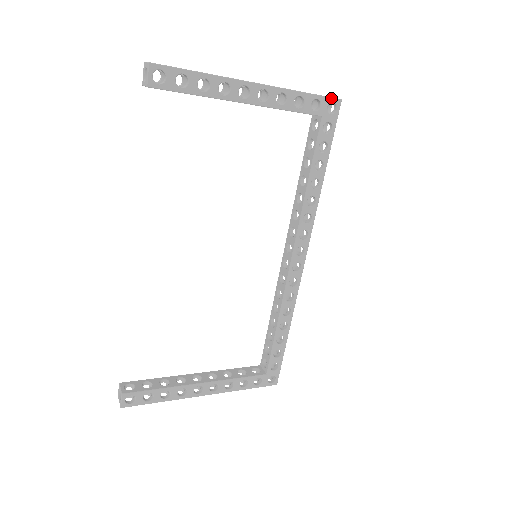
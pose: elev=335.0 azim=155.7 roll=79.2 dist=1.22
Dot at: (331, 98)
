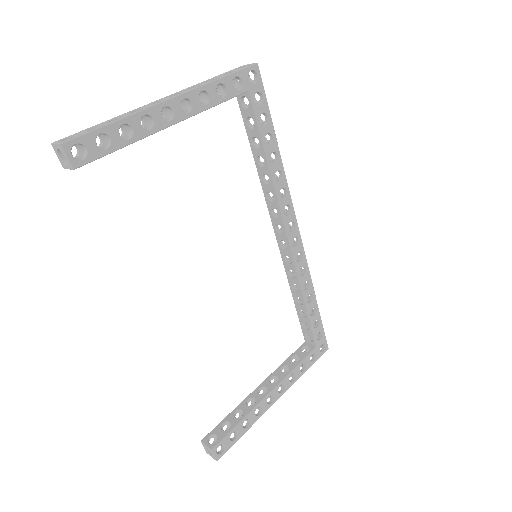
Dot at: (247, 68)
